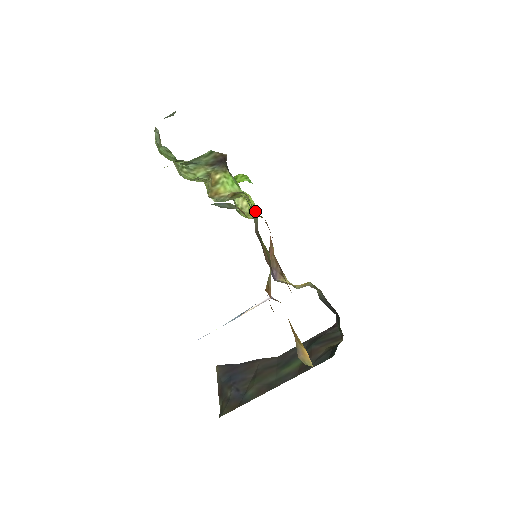
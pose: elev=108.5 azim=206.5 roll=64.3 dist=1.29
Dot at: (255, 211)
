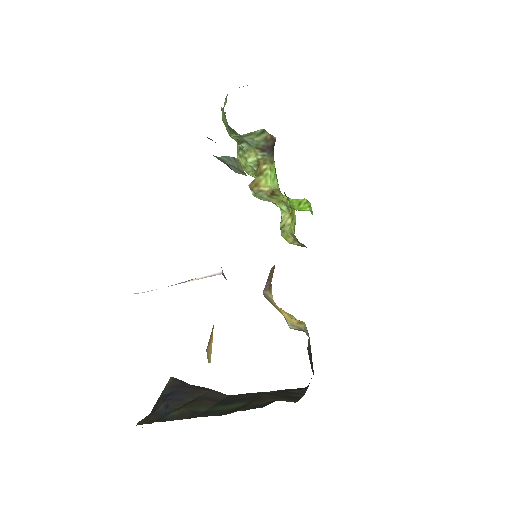
Dot at: occluded
